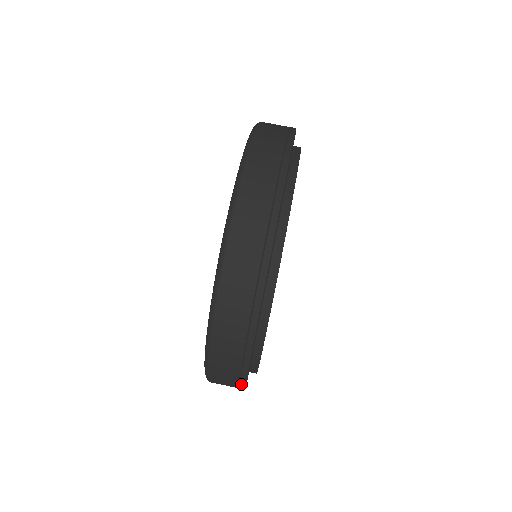
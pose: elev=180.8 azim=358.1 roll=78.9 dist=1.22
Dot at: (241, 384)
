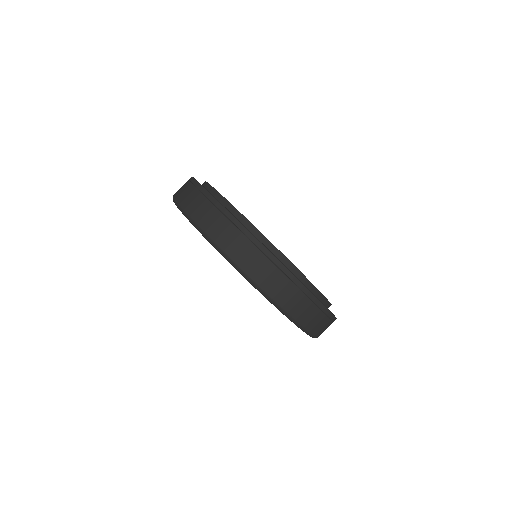
Dot at: (329, 316)
